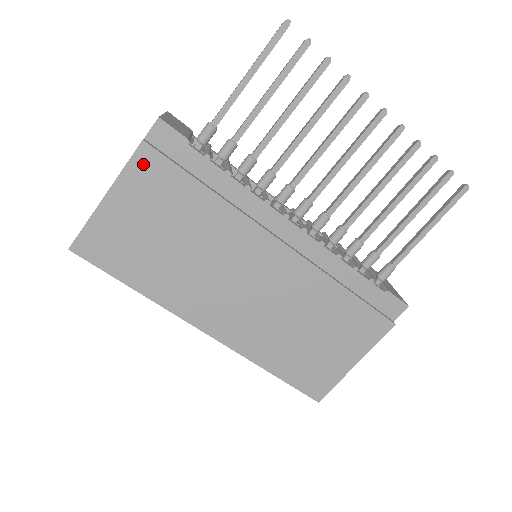
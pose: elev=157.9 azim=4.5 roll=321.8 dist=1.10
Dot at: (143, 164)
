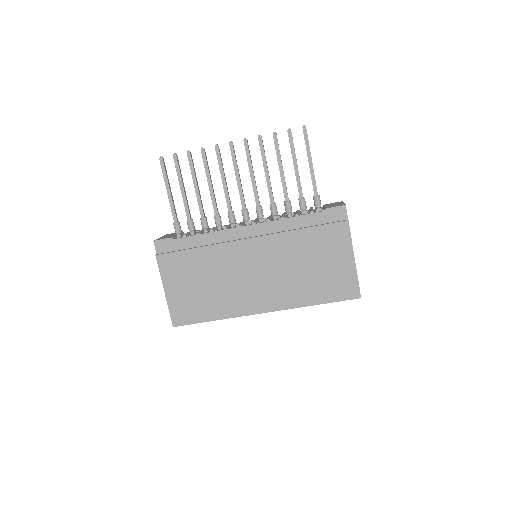
Dot at: (165, 264)
